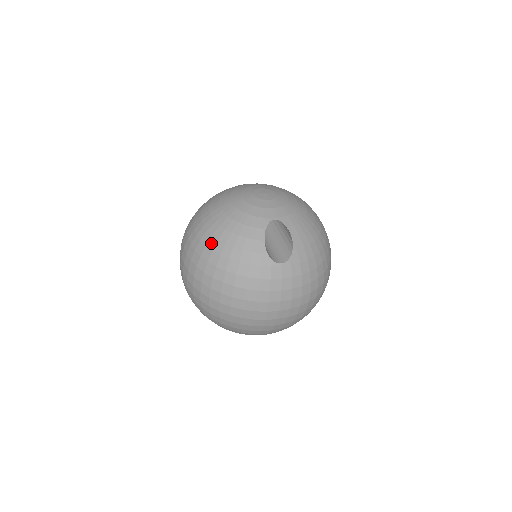
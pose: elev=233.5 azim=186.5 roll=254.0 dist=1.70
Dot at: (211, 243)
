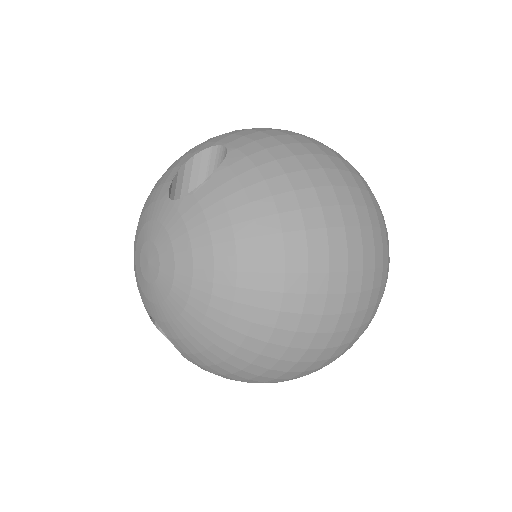
Dot at: occluded
